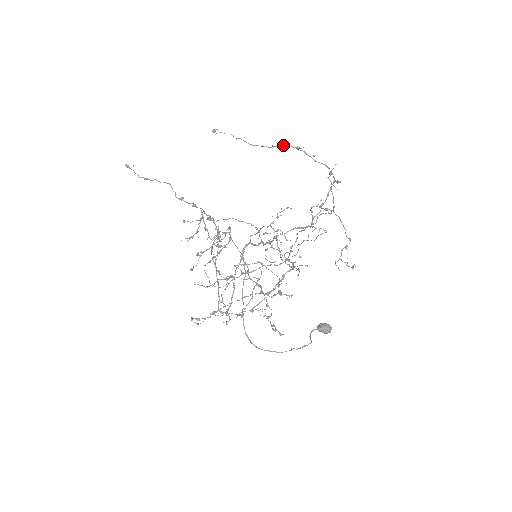
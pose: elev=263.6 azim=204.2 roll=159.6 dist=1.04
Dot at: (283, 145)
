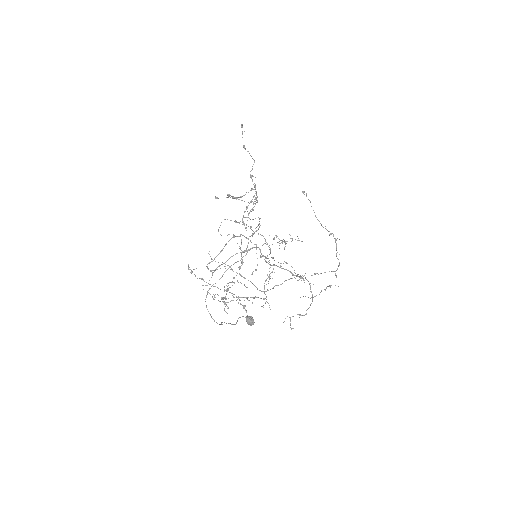
Dot at: (330, 234)
